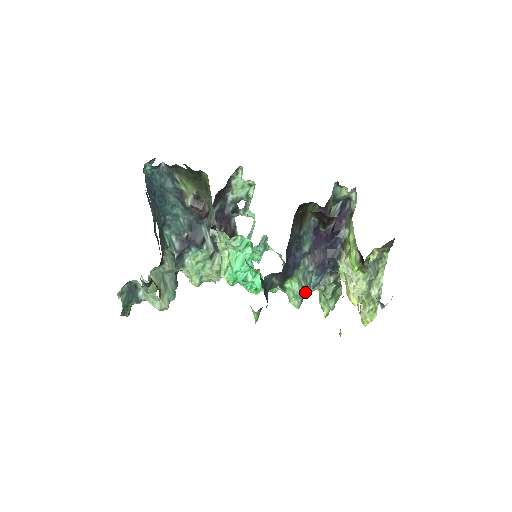
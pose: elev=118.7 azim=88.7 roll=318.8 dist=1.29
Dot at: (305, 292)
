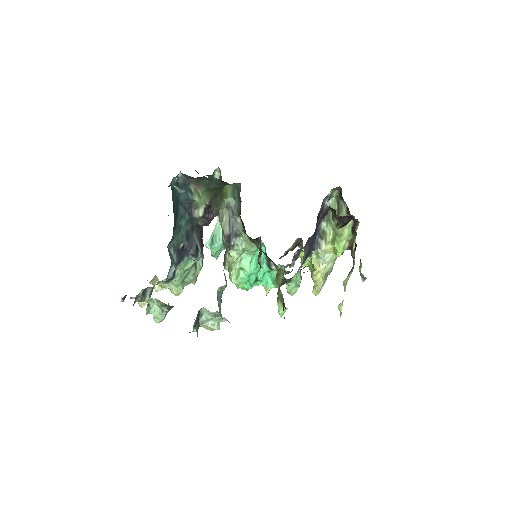
Dot at: occluded
